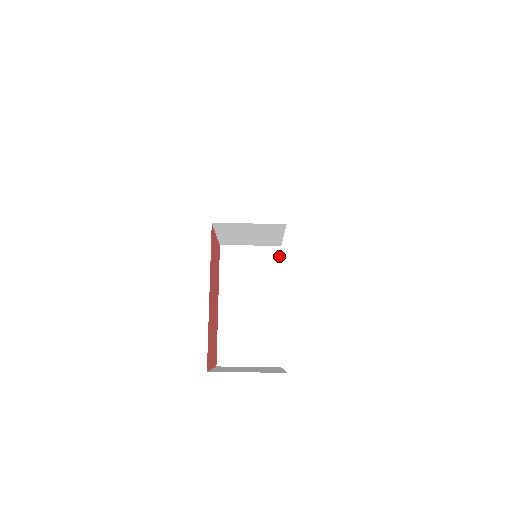
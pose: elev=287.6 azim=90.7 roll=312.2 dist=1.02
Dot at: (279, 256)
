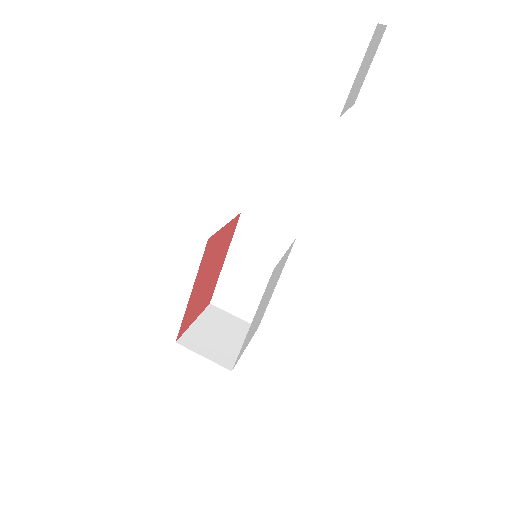
Dot at: occluded
